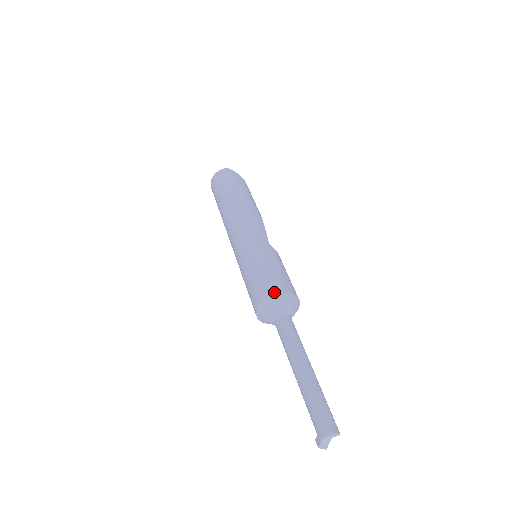
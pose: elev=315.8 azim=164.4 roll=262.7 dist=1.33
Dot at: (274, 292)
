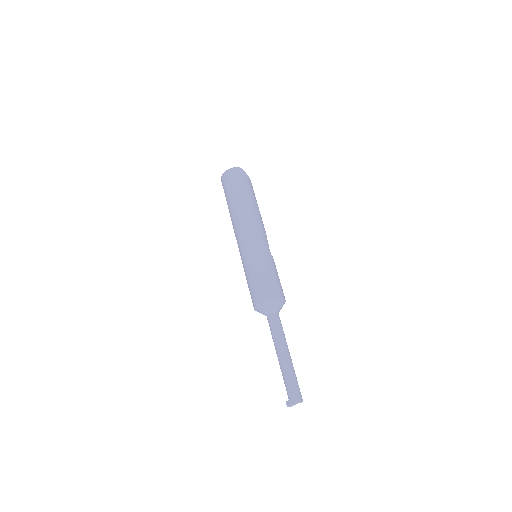
Dot at: (273, 296)
